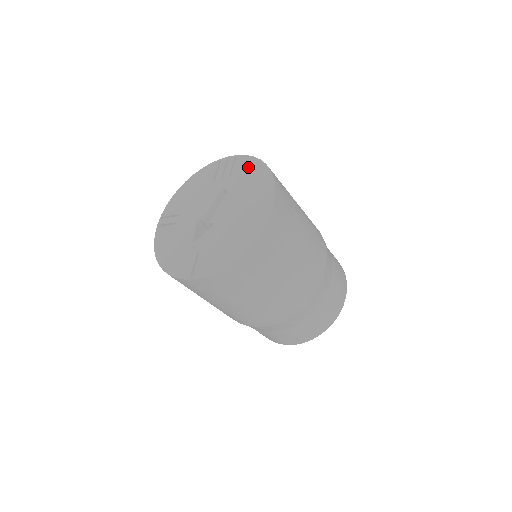
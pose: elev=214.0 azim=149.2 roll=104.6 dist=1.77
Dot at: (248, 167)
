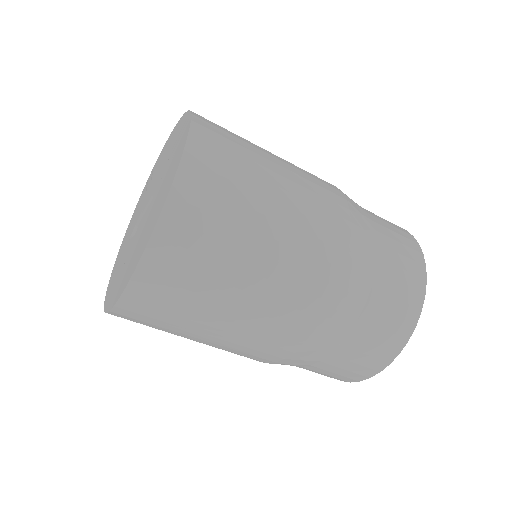
Dot at: (175, 161)
